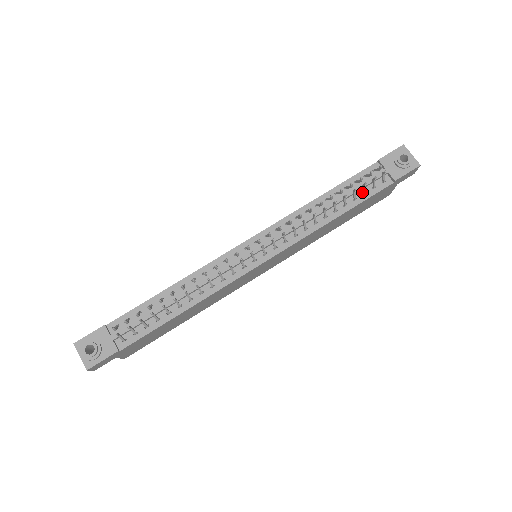
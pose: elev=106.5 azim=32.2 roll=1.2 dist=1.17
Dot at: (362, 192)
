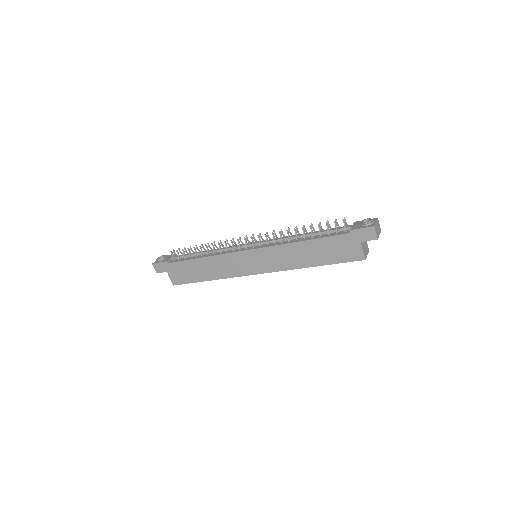
Dot at: (328, 234)
